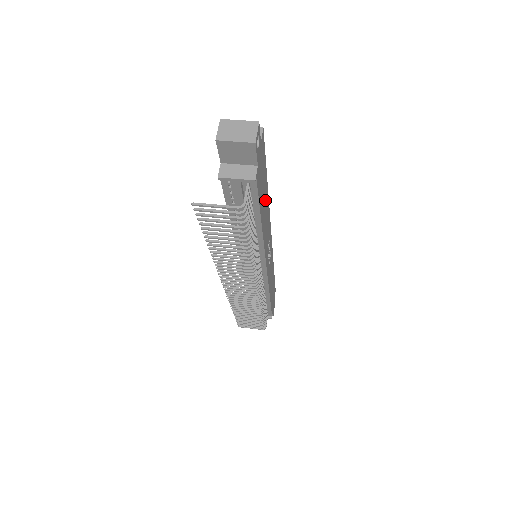
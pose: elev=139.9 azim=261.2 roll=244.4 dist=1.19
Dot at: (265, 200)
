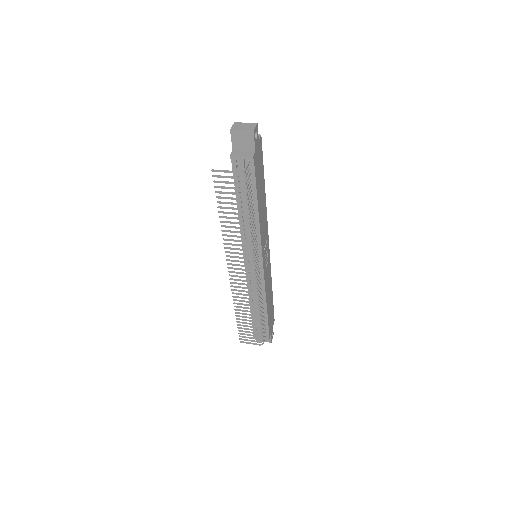
Dot at: (262, 195)
